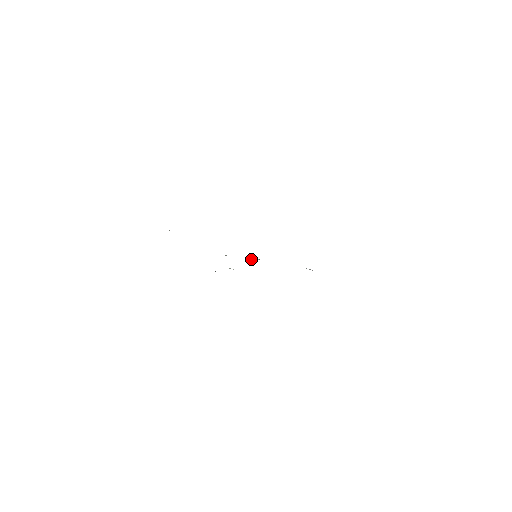
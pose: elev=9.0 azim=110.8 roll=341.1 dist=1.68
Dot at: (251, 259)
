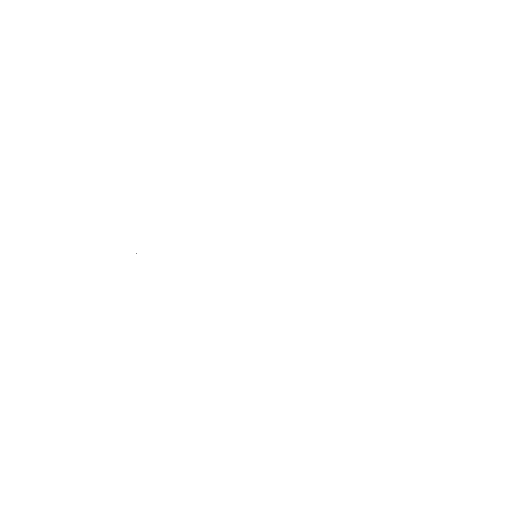
Dot at: occluded
